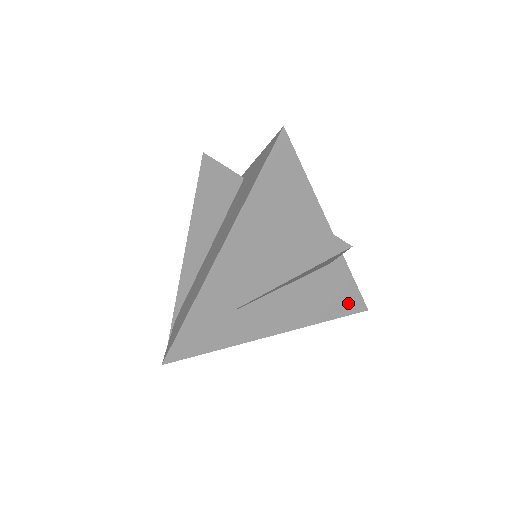
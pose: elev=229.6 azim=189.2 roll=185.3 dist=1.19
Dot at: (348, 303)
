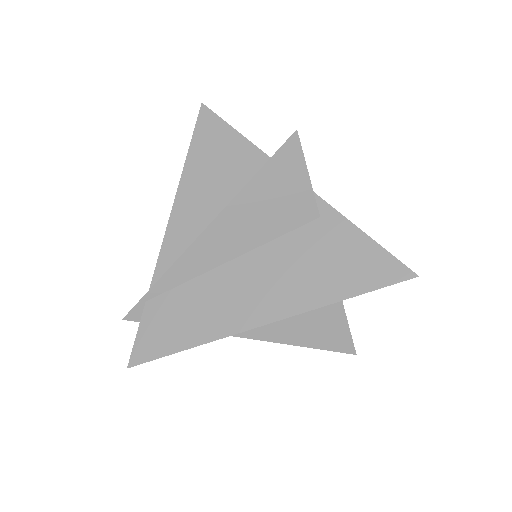
Dot at: occluded
